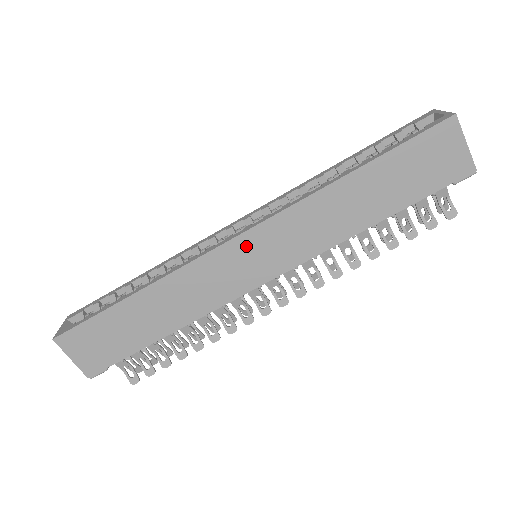
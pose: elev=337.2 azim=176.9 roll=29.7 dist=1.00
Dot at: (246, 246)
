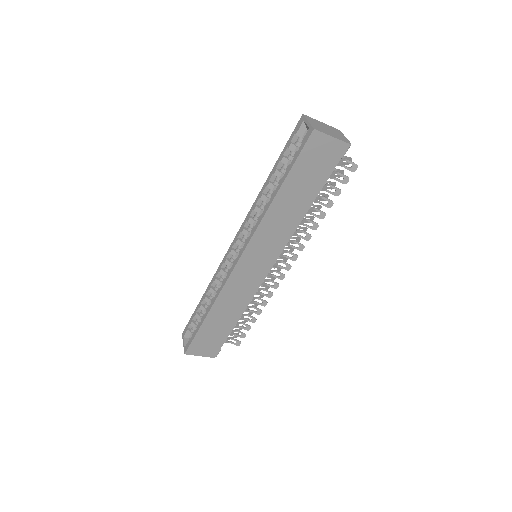
Dot at: (246, 262)
